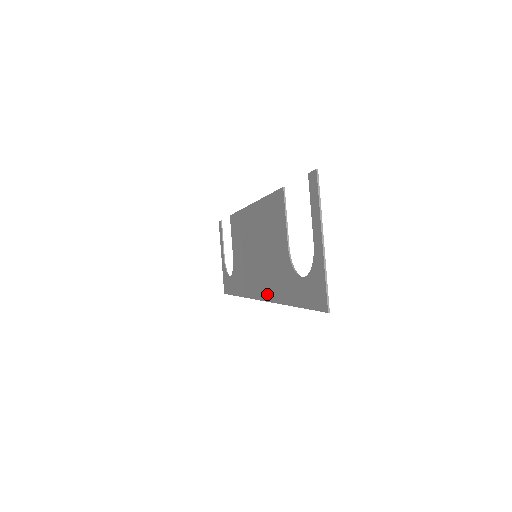
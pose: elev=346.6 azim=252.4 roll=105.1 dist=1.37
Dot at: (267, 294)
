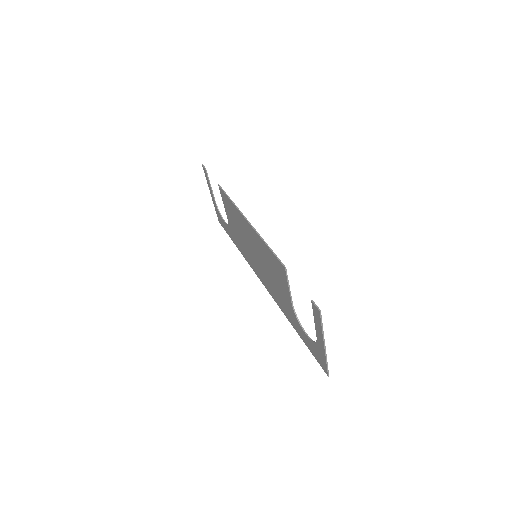
Dot at: (271, 293)
